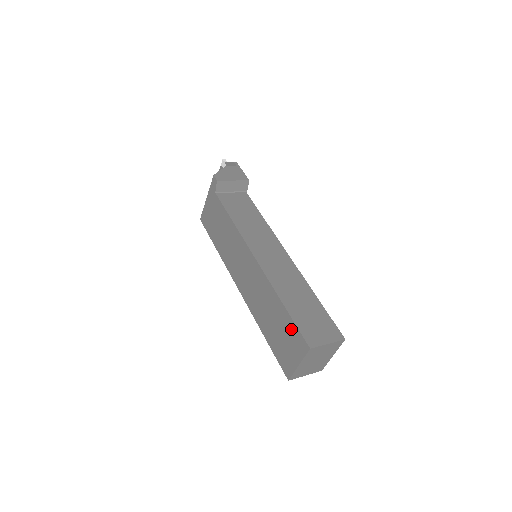
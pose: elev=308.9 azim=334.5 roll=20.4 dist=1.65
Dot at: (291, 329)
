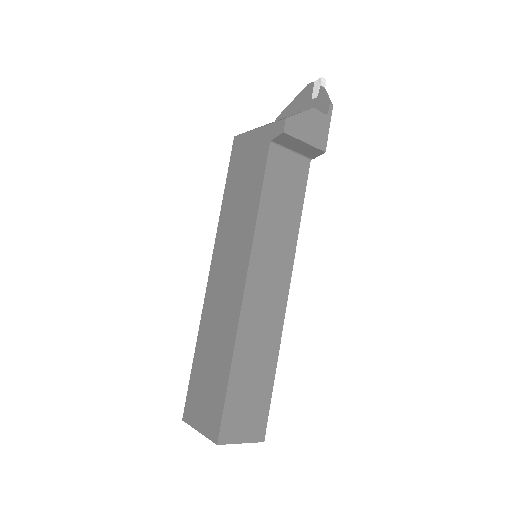
Dot at: (218, 400)
